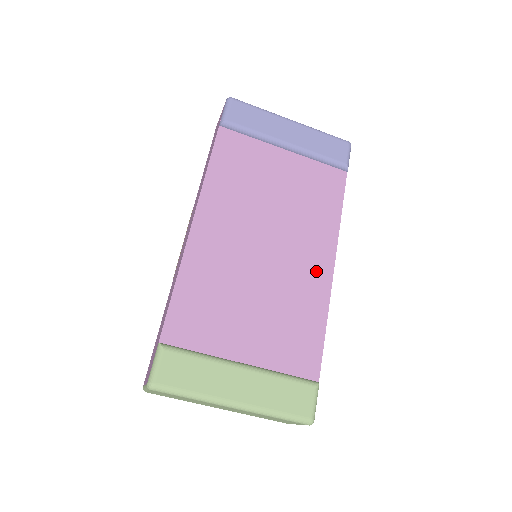
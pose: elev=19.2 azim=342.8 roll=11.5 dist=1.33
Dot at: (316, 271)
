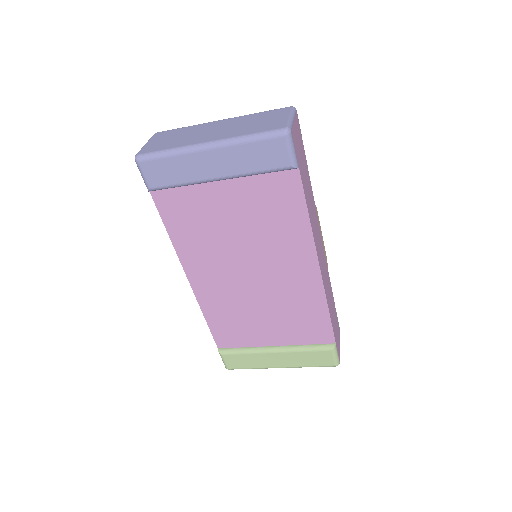
Dot at: (304, 277)
